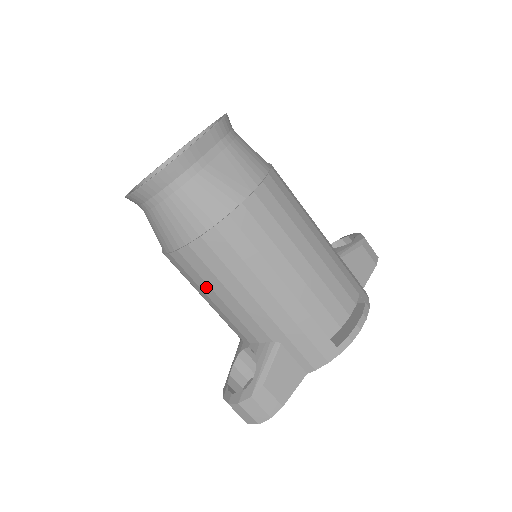
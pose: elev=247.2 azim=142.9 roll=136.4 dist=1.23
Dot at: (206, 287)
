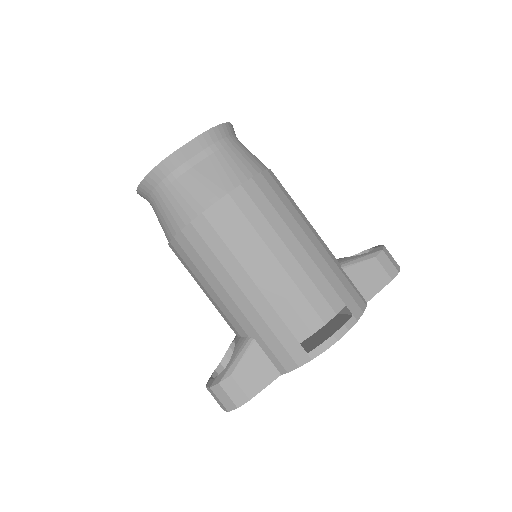
Dot at: (195, 277)
